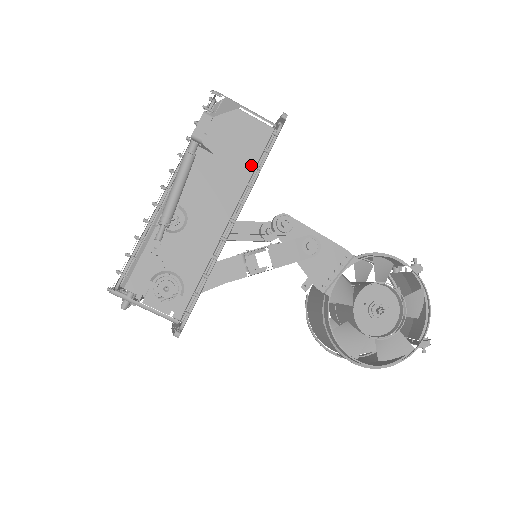
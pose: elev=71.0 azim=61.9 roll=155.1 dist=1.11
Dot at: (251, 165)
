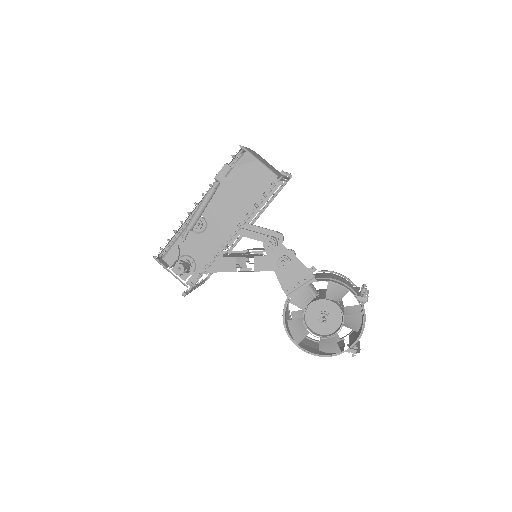
Dot at: (255, 201)
